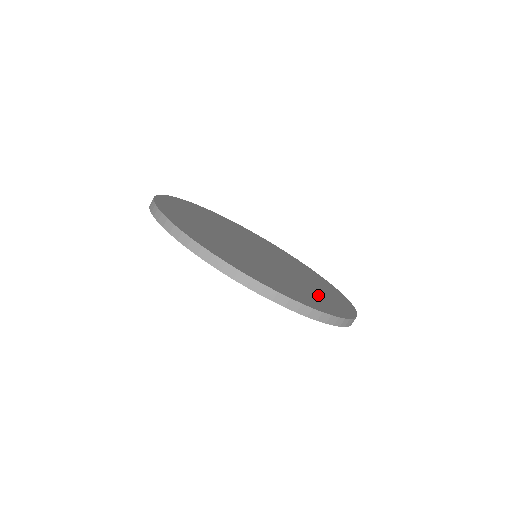
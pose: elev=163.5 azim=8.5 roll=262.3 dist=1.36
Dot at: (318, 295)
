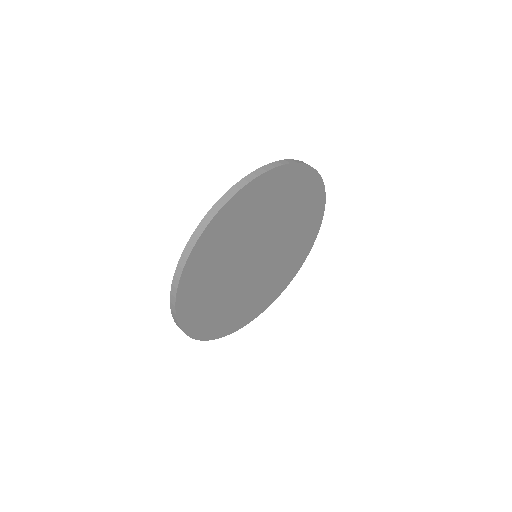
Dot at: (228, 314)
